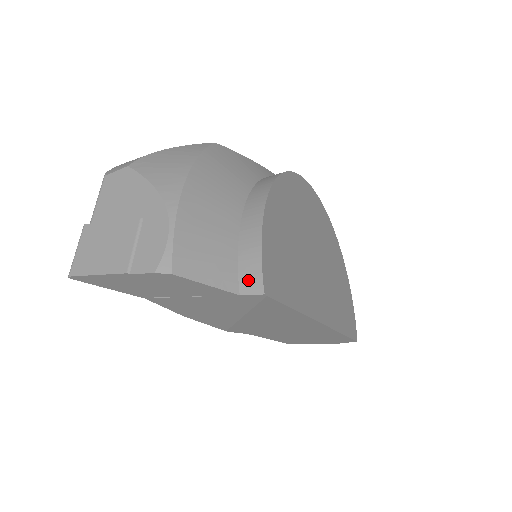
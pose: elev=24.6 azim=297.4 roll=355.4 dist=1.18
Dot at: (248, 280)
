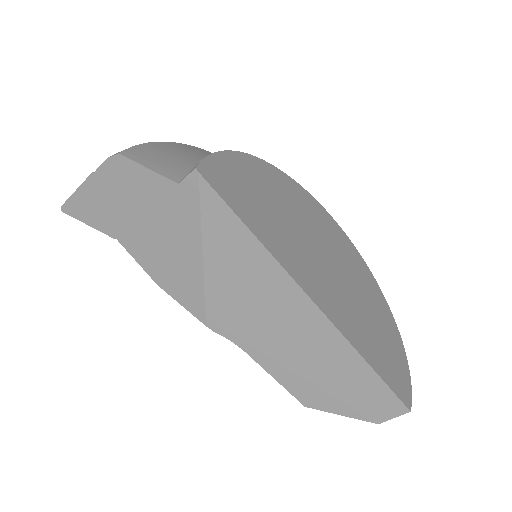
Dot at: (190, 171)
